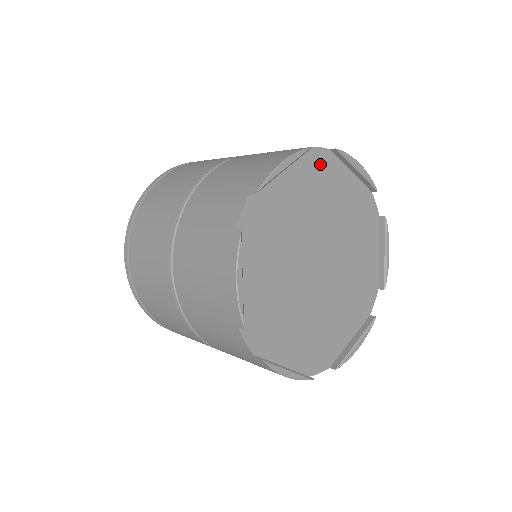
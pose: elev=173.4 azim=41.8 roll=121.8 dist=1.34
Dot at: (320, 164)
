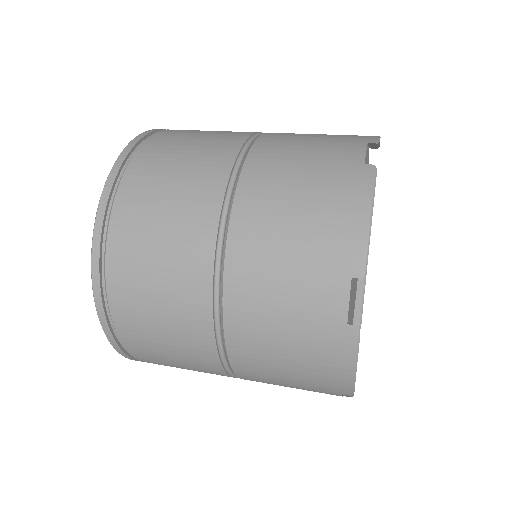
Dot at: occluded
